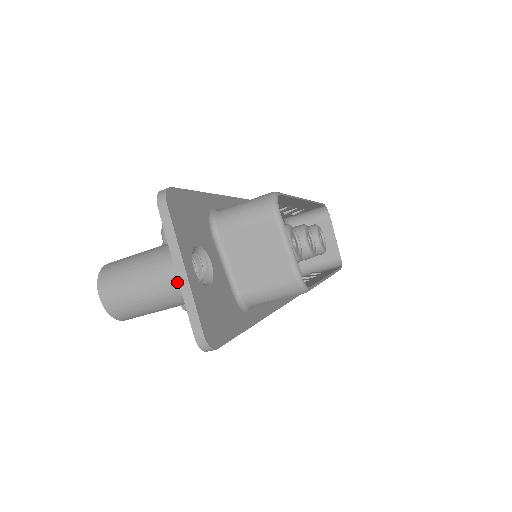
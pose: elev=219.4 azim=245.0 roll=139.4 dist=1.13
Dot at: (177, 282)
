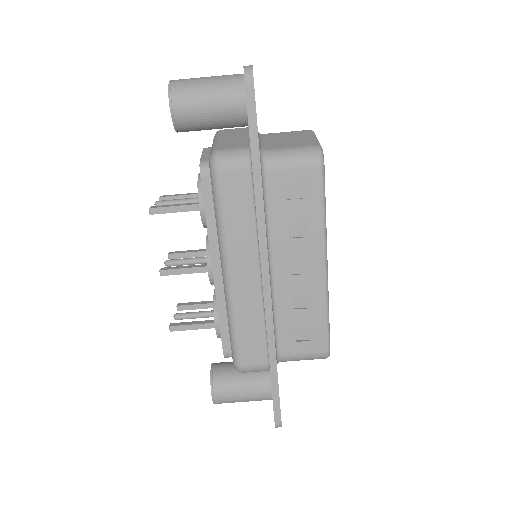
Dot at: (241, 75)
